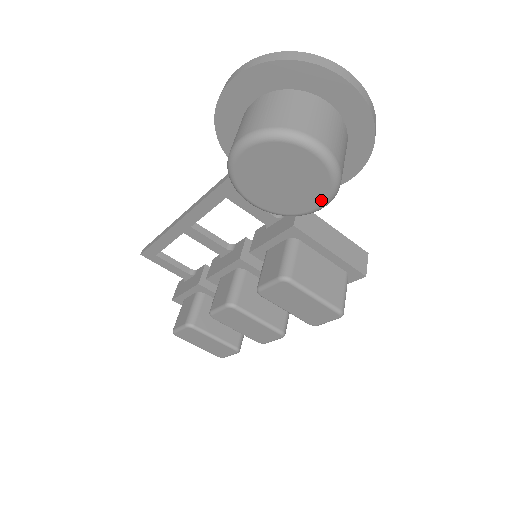
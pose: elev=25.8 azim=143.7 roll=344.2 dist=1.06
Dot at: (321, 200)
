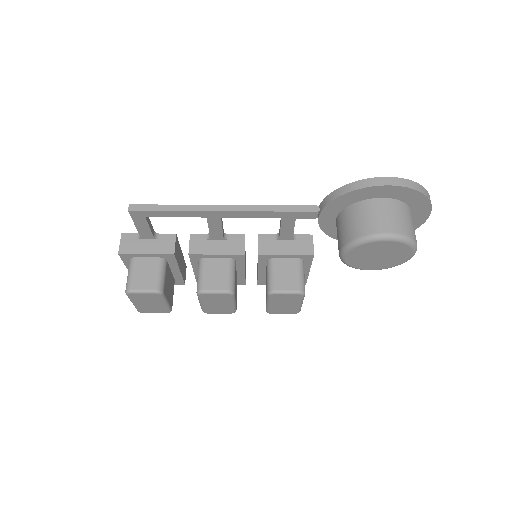
Dot at: (378, 269)
